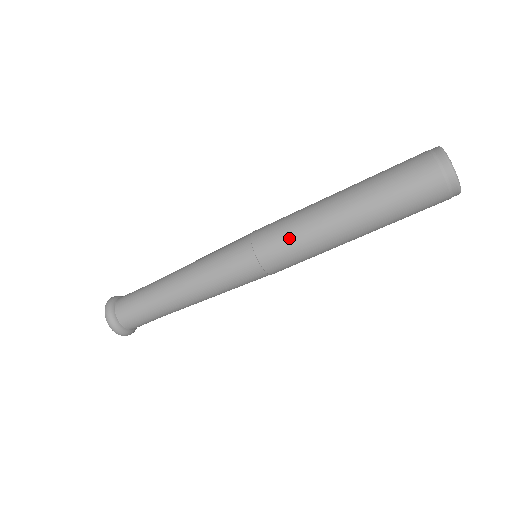
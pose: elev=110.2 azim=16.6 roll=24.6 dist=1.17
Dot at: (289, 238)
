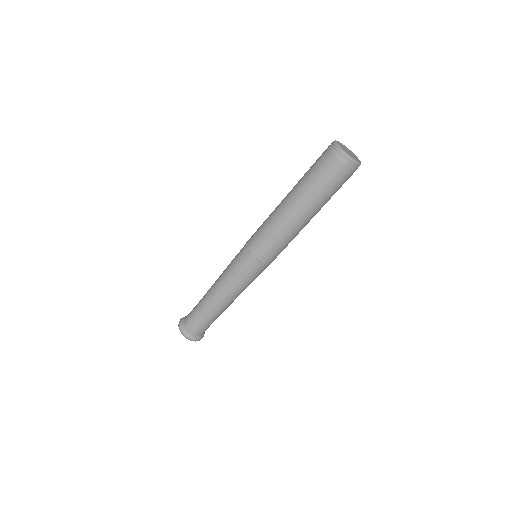
Dot at: (267, 236)
